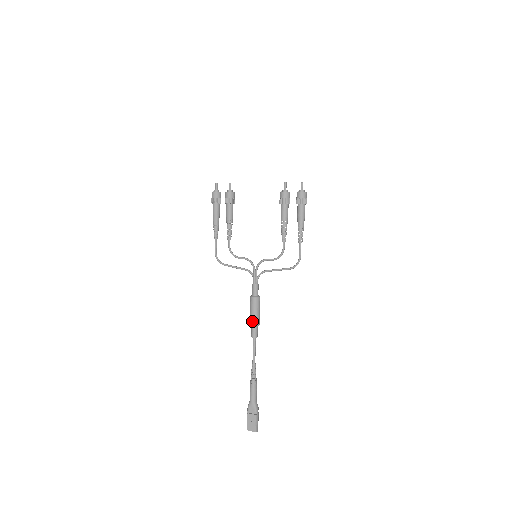
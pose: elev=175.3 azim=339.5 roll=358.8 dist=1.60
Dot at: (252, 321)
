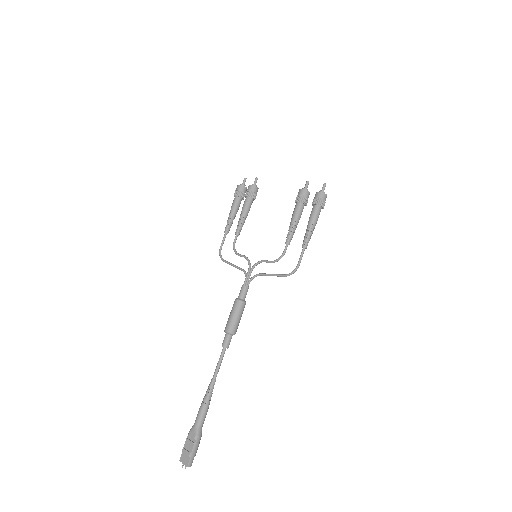
Dot at: (227, 326)
